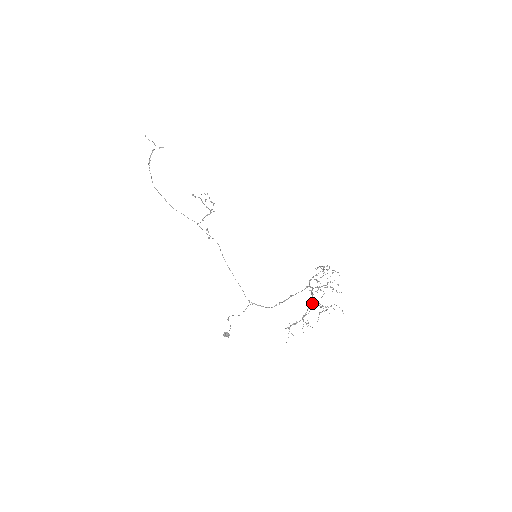
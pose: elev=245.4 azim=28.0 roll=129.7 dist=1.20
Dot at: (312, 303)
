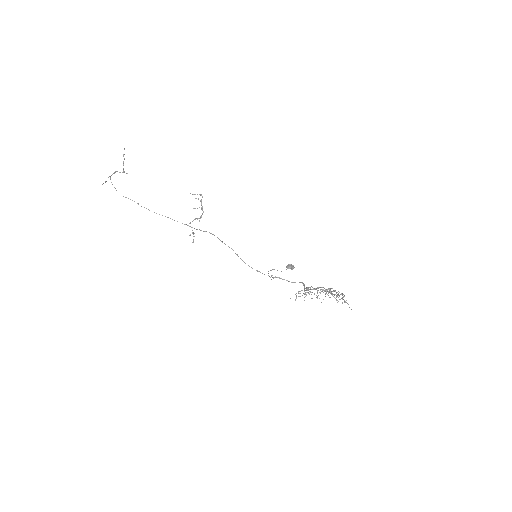
Dot at: occluded
